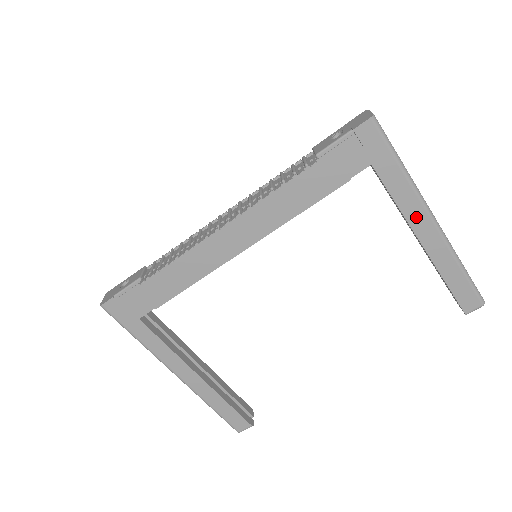
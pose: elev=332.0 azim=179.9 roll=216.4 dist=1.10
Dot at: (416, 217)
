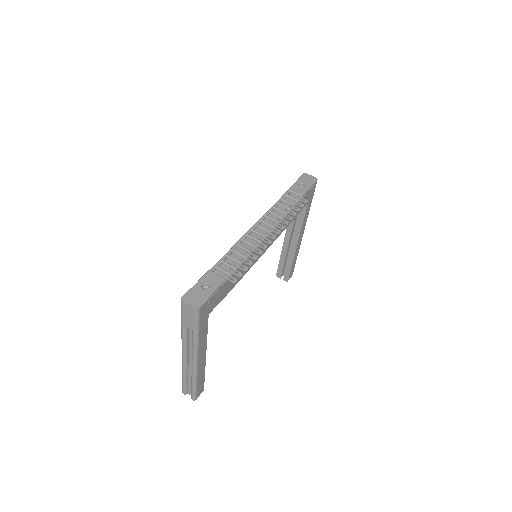
Dot at: (302, 230)
